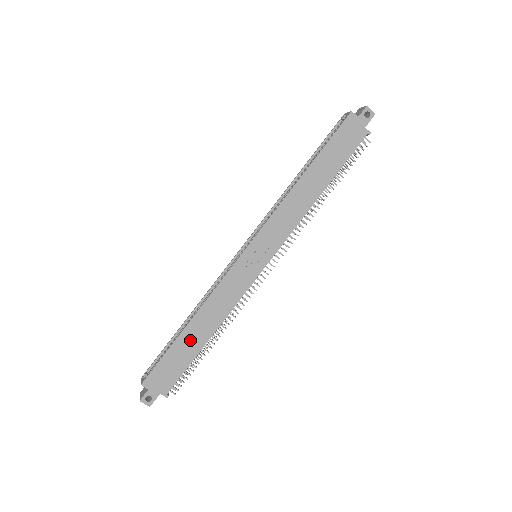
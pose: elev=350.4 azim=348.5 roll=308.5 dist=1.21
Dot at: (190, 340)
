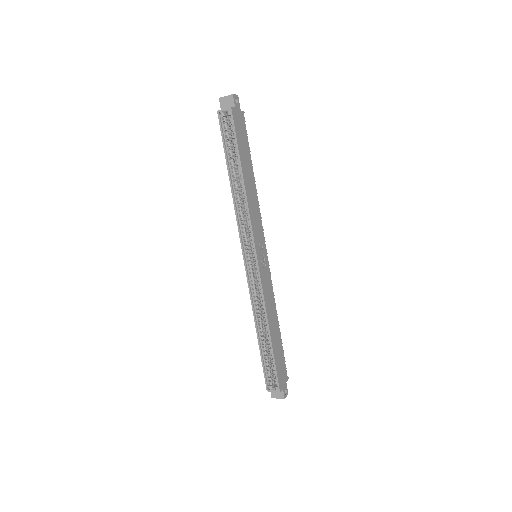
Dot at: (276, 340)
